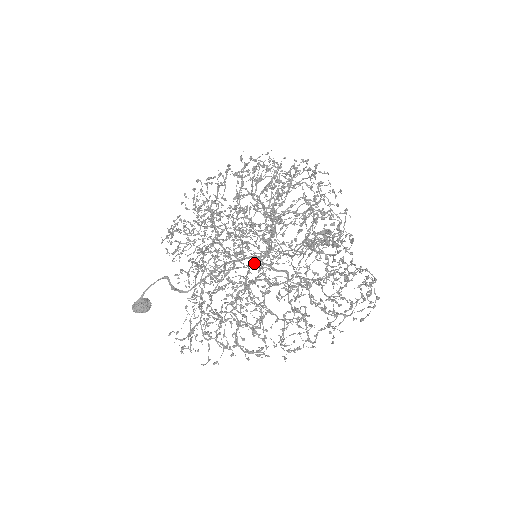
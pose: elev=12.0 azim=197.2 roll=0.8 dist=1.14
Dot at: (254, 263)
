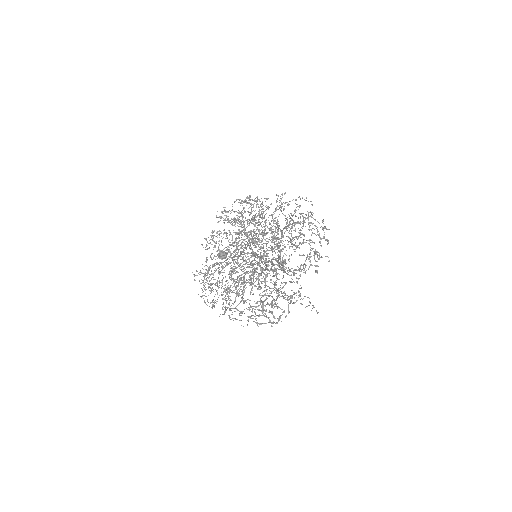
Dot at: (264, 262)
